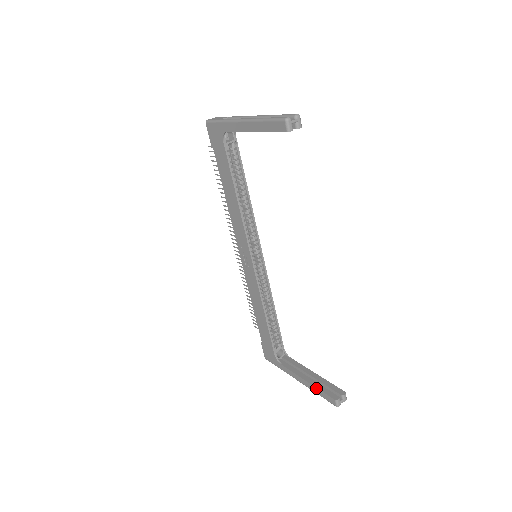
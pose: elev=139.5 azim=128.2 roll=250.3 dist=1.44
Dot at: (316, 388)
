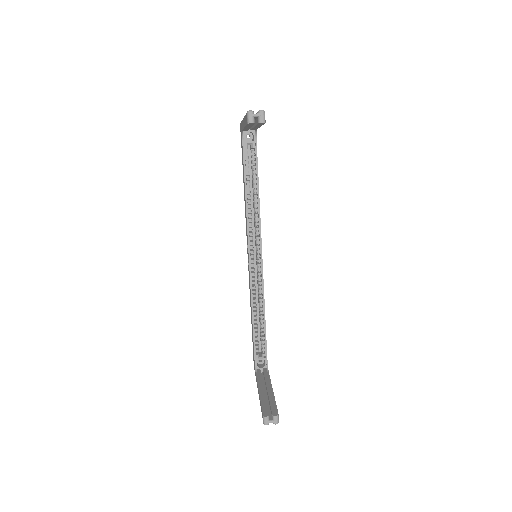
Dot at: (260, 401)
